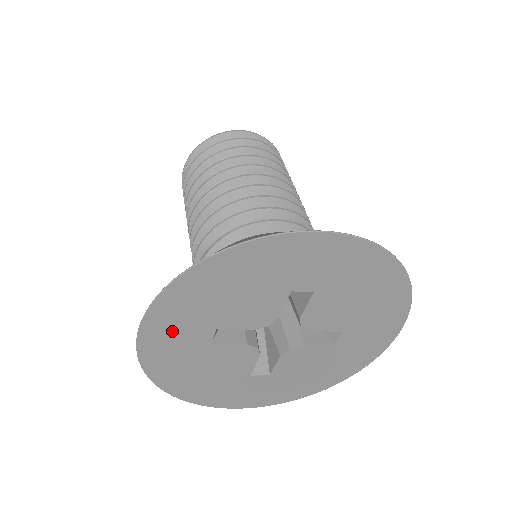
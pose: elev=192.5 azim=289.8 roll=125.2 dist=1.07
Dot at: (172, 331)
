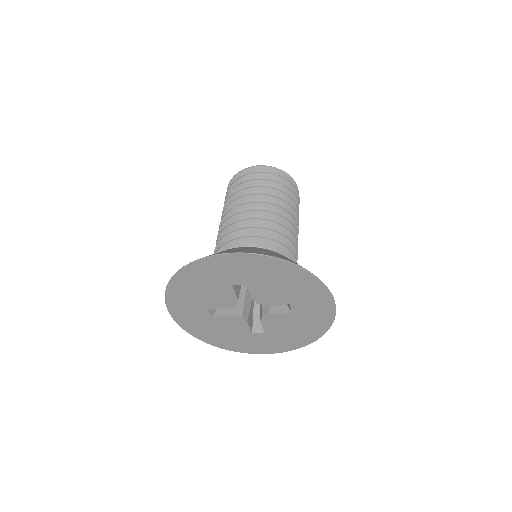
Dot at: (186, 312)
